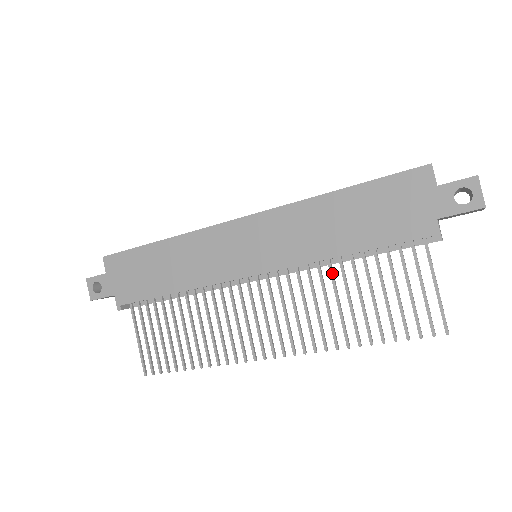
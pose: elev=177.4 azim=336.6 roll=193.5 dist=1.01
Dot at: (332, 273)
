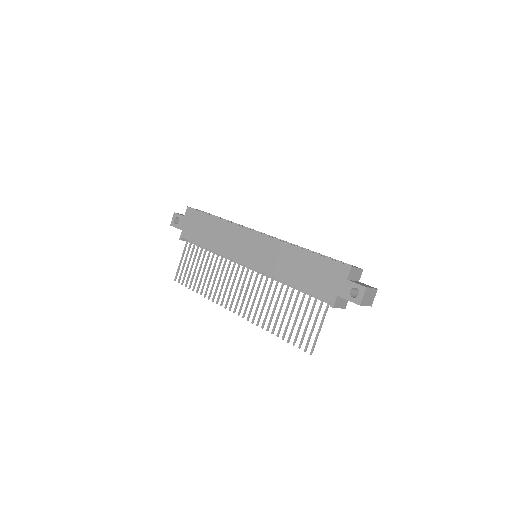
Dot at: (281, 289)
